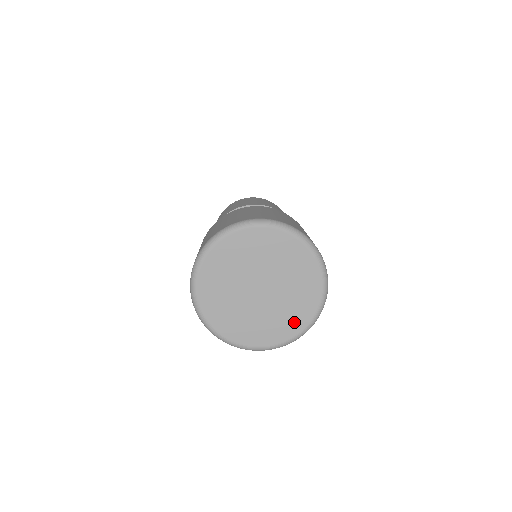
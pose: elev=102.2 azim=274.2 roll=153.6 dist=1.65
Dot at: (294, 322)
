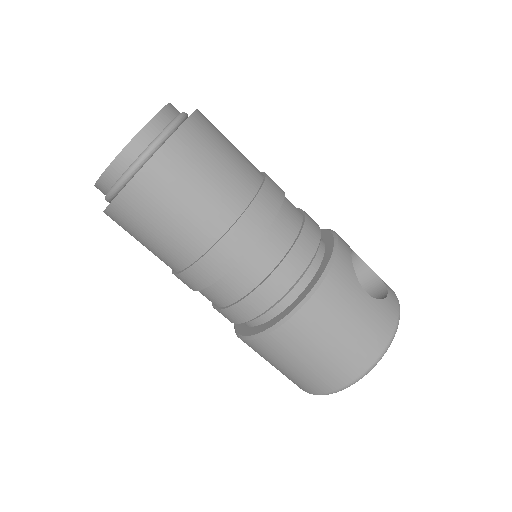
Dot at: occluded
